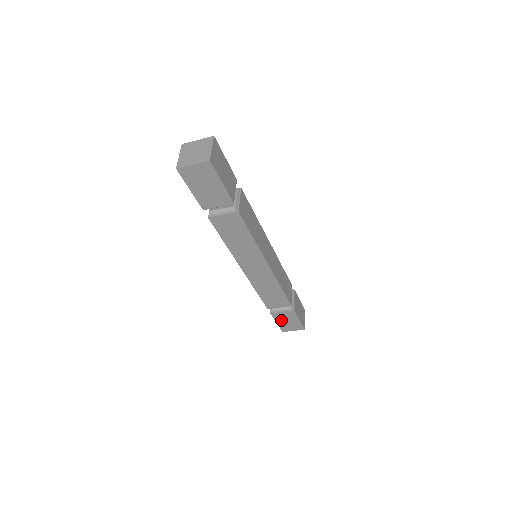
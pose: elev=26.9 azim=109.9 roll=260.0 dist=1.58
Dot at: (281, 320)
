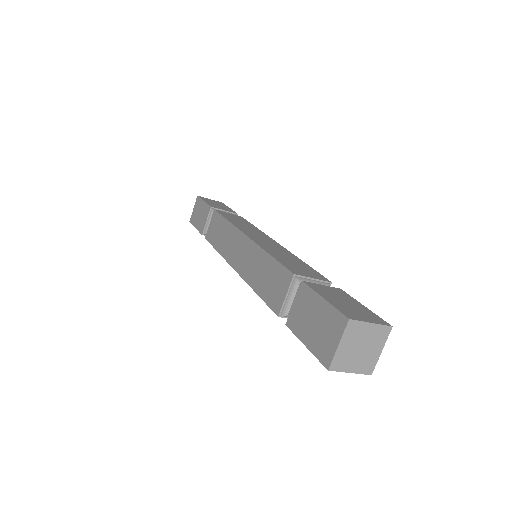
Dot at: (305, 330)
